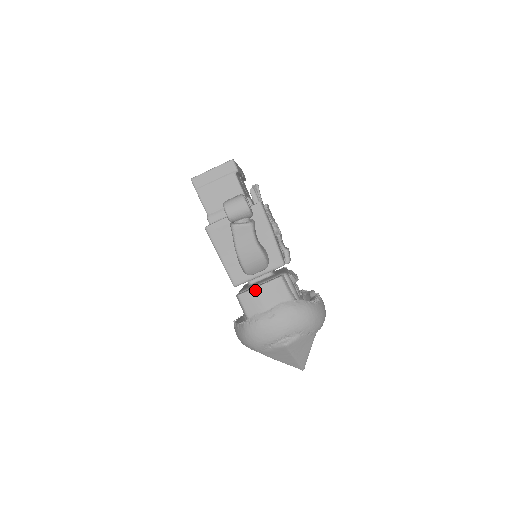
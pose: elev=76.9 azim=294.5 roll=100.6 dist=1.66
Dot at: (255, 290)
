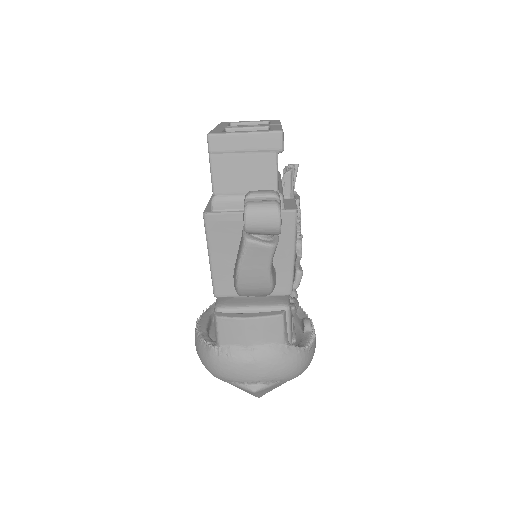
Dot at: (242, 321)
